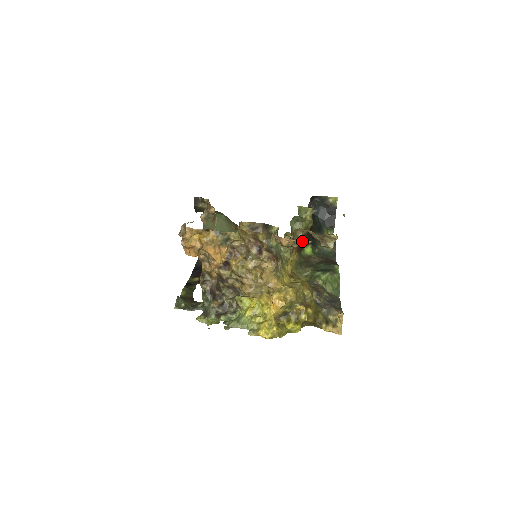
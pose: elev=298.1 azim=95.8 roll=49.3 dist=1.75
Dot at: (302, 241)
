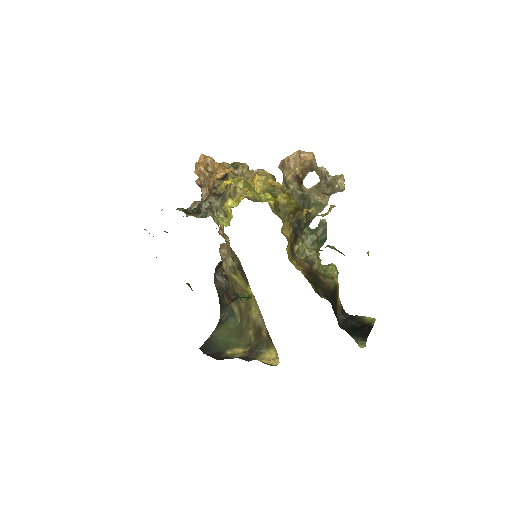
Dot at: (304, 151)
